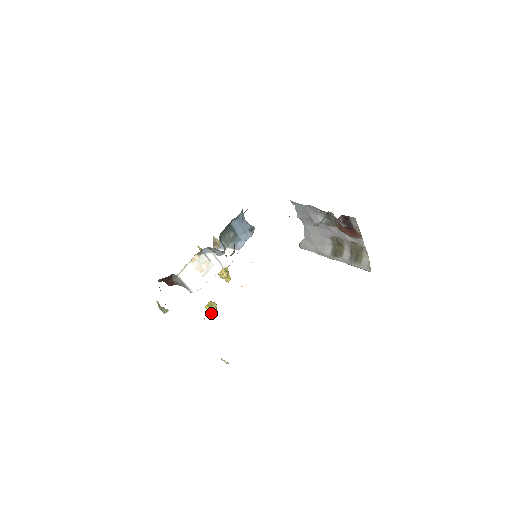
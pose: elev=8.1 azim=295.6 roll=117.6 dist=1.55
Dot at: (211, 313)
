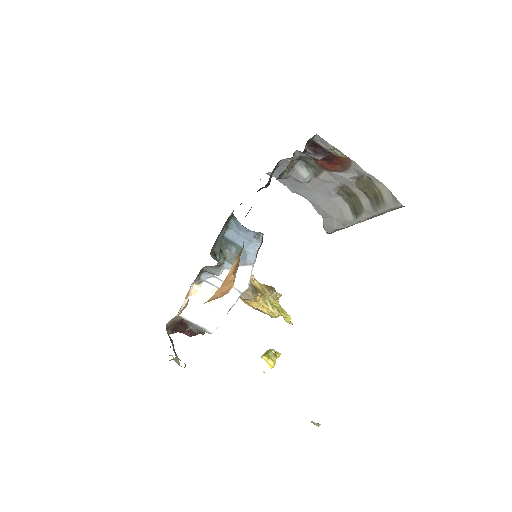
Dot at: (272, 363)
